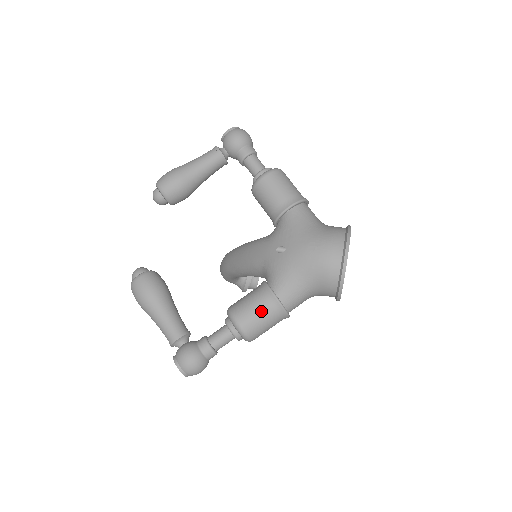
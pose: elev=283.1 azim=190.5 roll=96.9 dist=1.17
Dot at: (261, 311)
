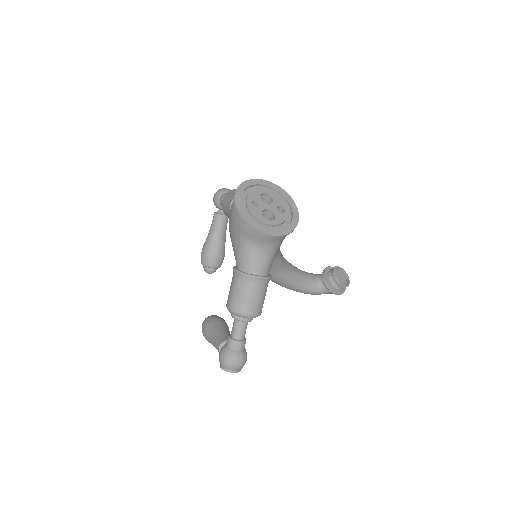
Dot at: (233, 287)
